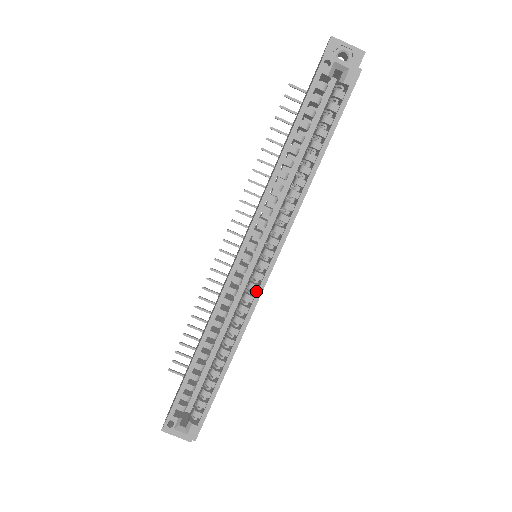
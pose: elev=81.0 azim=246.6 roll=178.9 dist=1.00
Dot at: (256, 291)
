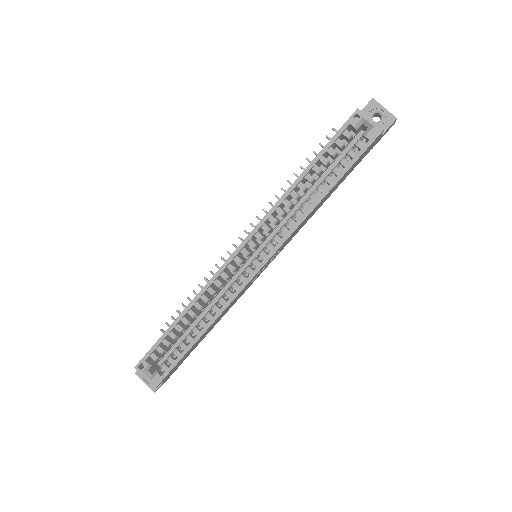
Dot at: (243, 282)
